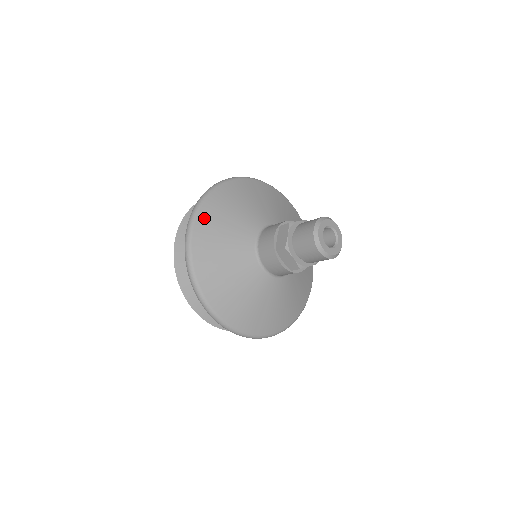
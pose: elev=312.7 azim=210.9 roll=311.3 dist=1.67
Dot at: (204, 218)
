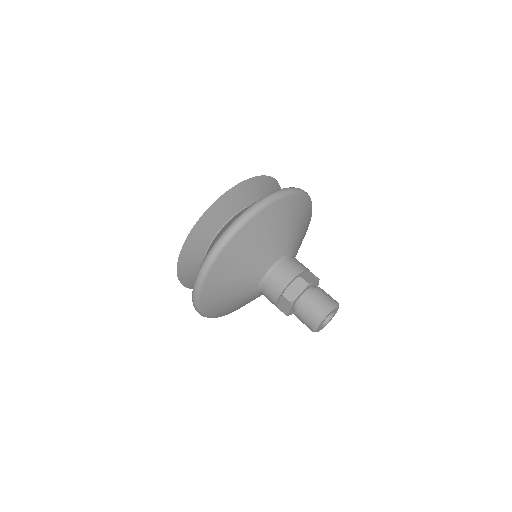
Dot at: (249, 230)
